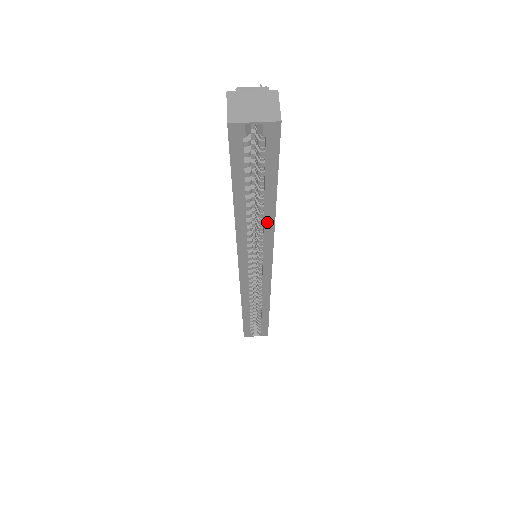
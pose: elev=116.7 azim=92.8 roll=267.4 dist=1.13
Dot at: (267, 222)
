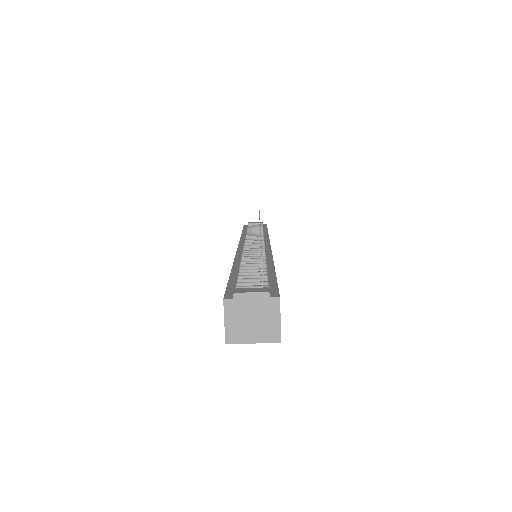
Dot at: occluded
